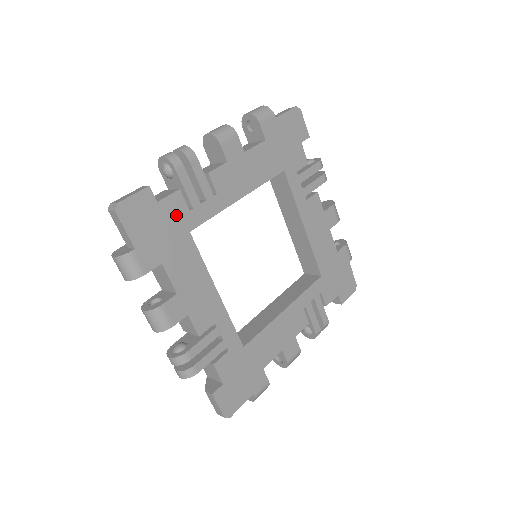
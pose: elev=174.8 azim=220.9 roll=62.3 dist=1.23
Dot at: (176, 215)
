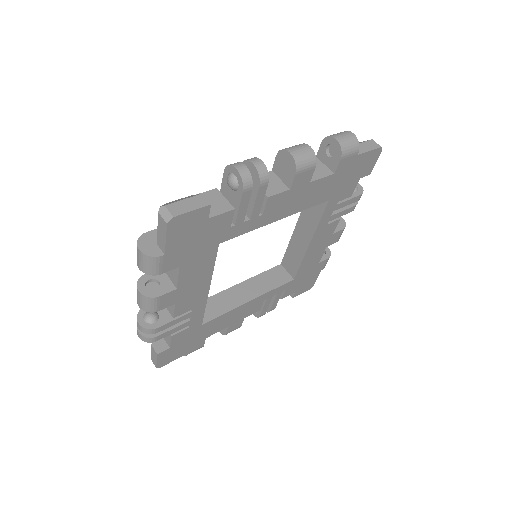
Dot at: (186, 335)
